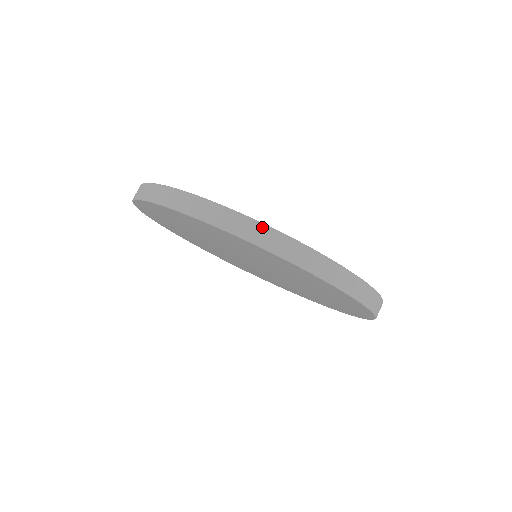
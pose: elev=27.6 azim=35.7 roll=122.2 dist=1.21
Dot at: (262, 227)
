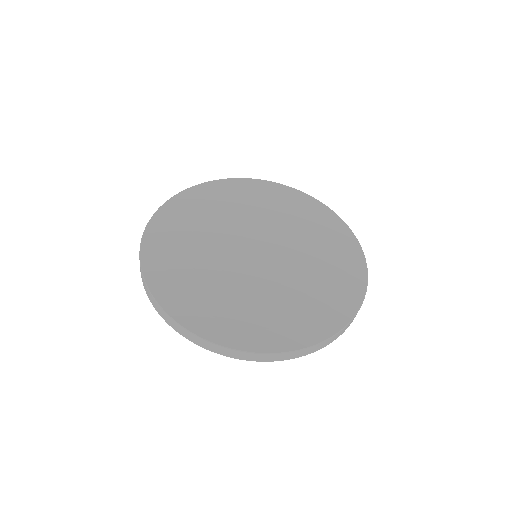
Dot at: (167, 316)
